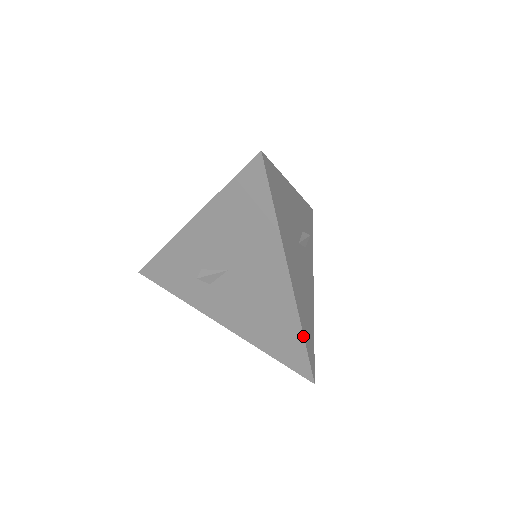
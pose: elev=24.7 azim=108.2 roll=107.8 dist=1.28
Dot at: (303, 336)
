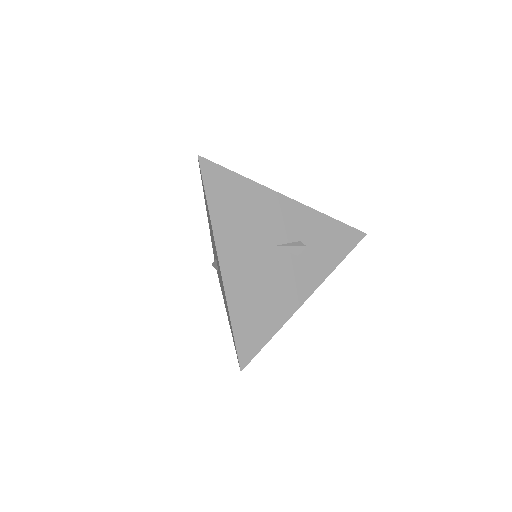
Dot at: (230, 319)
